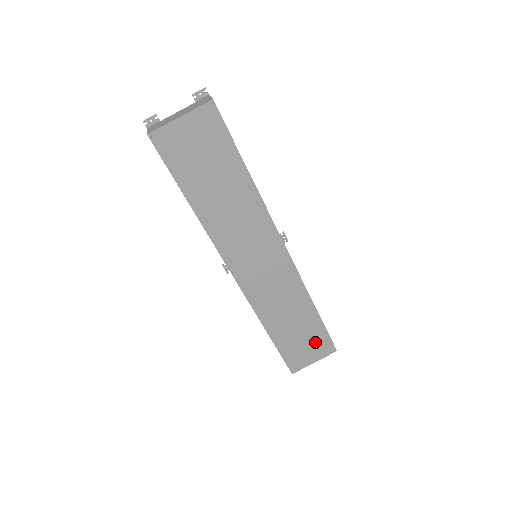
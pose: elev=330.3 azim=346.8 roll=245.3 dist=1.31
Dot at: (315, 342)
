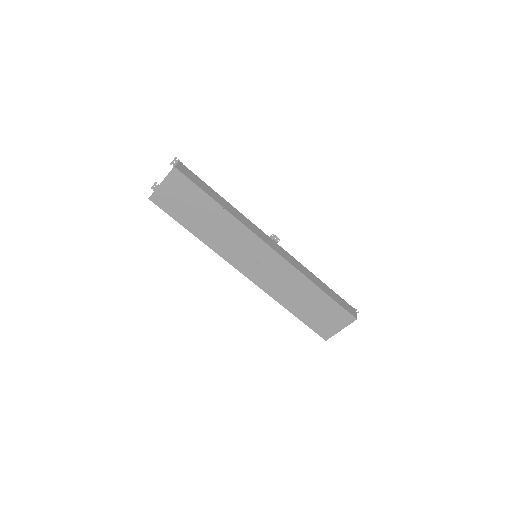
Dot at: (332, 314)
